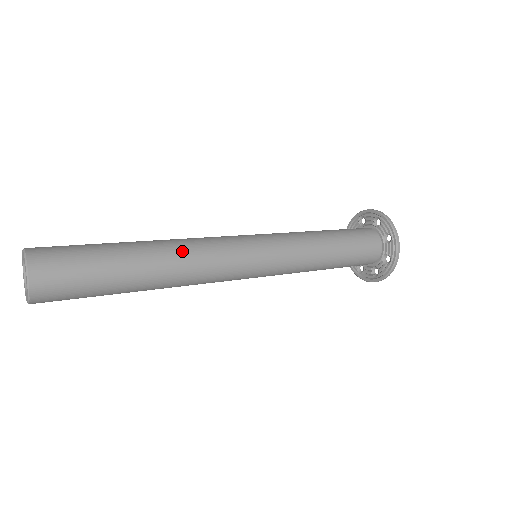
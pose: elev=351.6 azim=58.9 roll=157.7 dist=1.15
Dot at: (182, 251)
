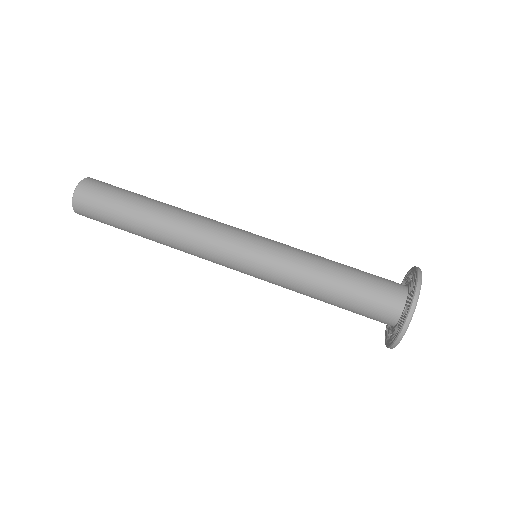
Dot at: (173, 239)
